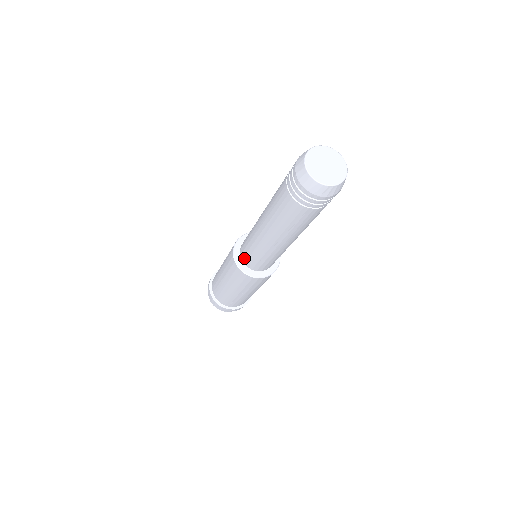
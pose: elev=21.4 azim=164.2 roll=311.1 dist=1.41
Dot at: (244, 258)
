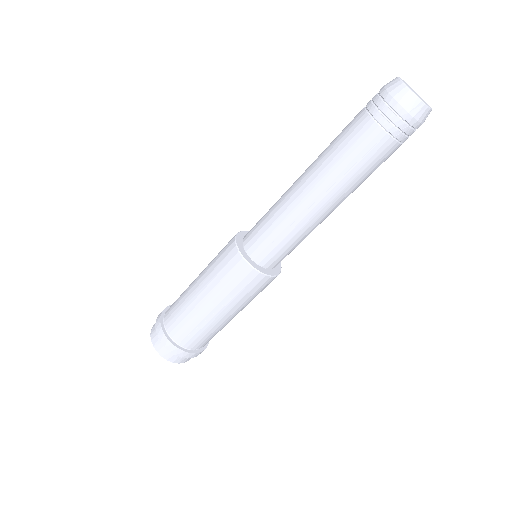
Dot at: (250, 241)
